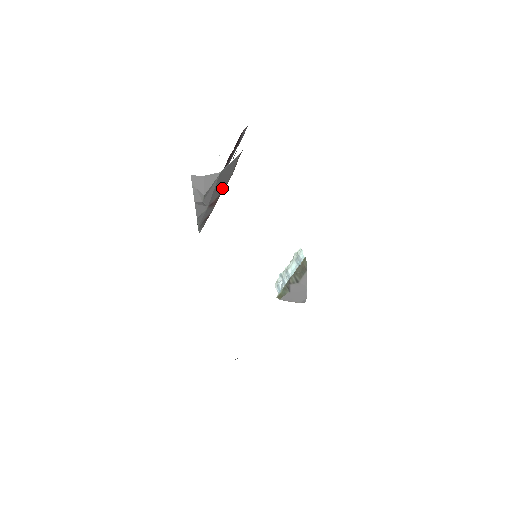
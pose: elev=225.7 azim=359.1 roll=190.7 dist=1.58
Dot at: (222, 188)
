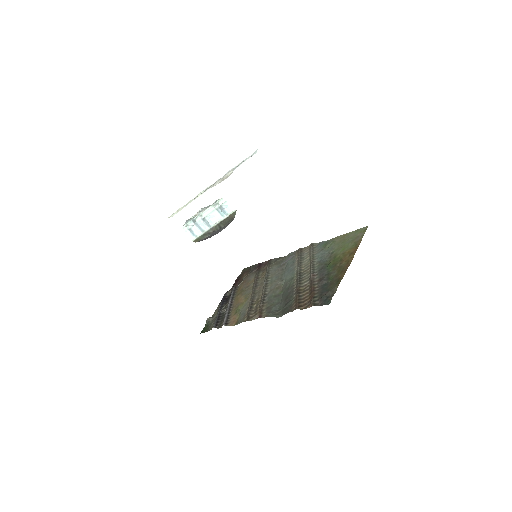
Dot at: occluded
